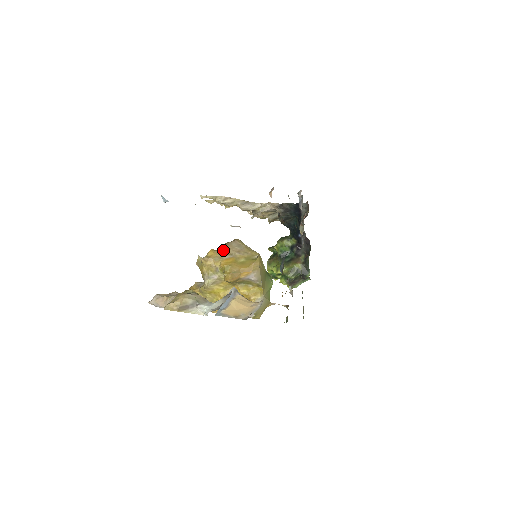
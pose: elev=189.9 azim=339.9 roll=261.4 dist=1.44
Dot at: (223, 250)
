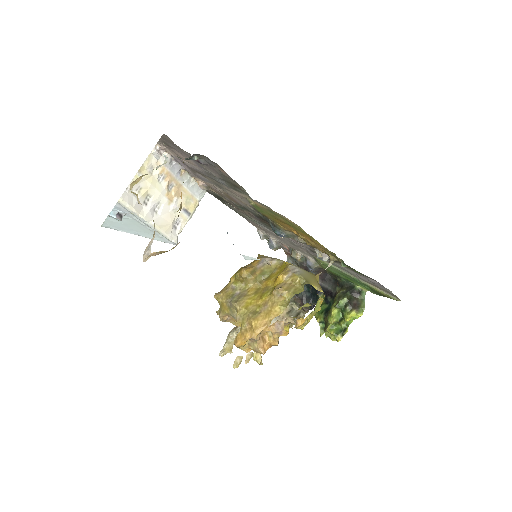
Dot at: occluded
